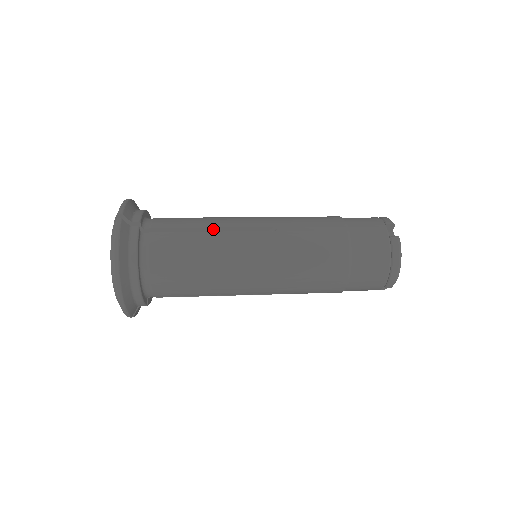
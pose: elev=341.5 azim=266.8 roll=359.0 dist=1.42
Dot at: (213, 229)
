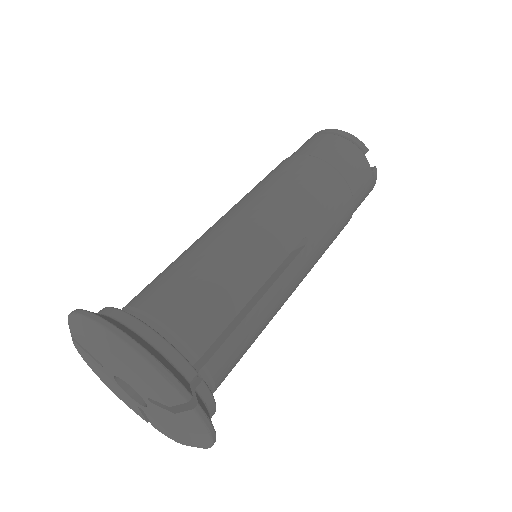
Dot at: (255, 291)
